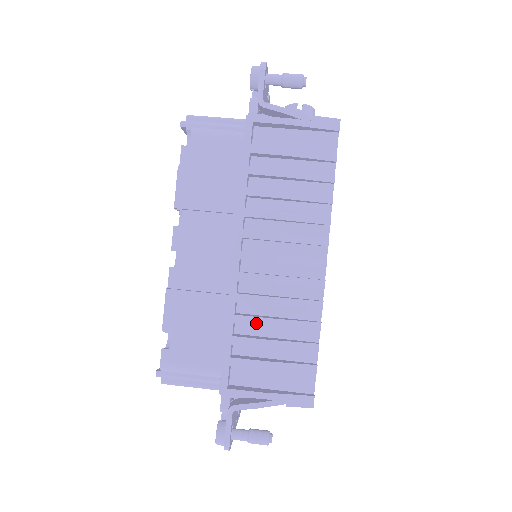
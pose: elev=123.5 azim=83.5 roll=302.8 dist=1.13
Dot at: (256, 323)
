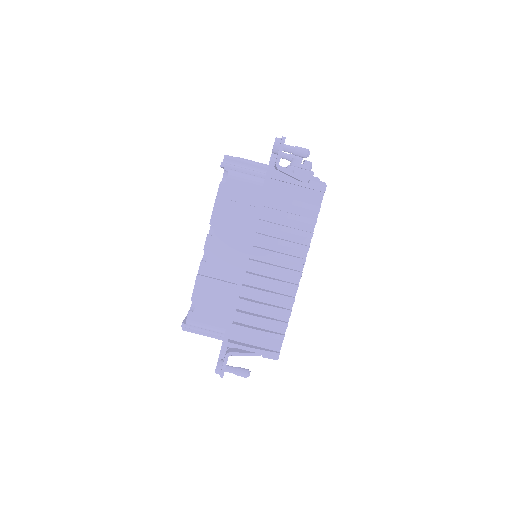
Dot at: (252, 305)
